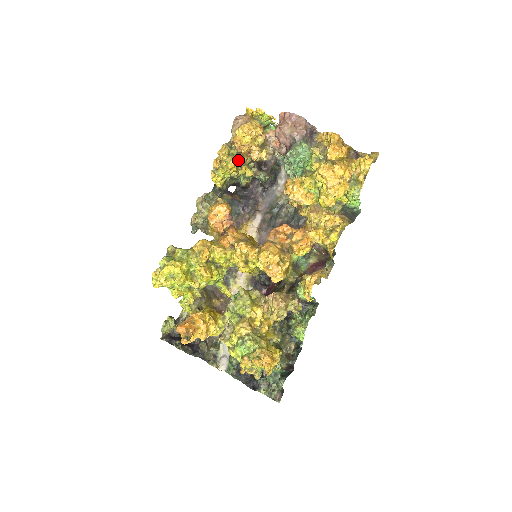
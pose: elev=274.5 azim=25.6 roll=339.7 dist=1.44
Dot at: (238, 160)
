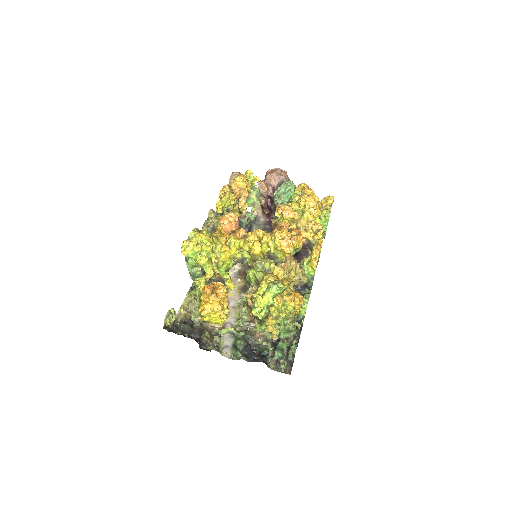
Dot at: (235, 197)
